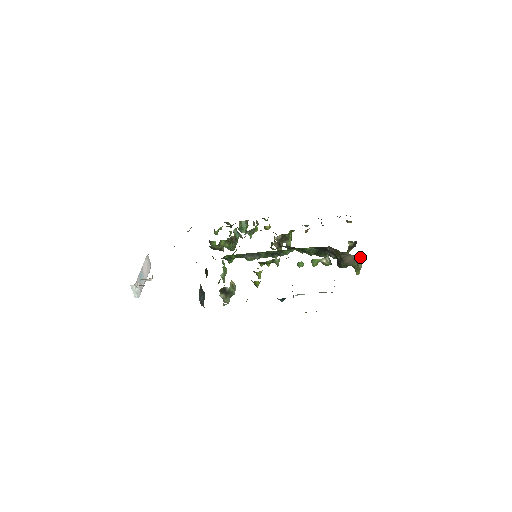
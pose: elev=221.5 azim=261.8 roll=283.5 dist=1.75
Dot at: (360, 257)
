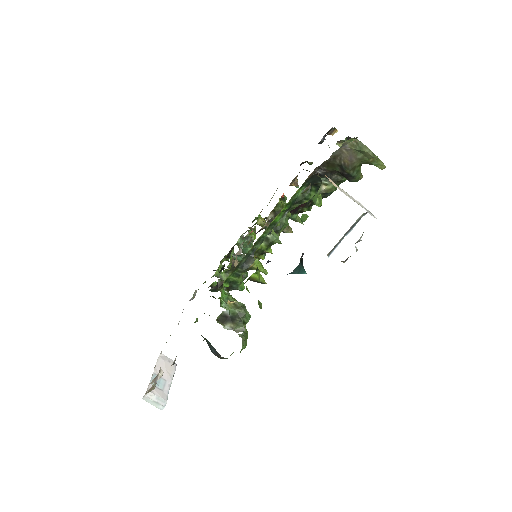
Dot at: (354, 140)
